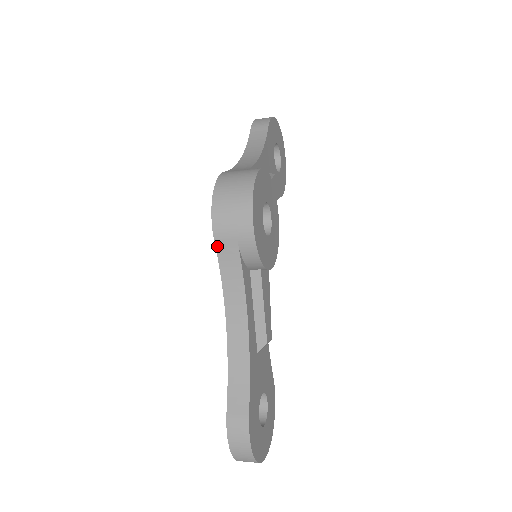
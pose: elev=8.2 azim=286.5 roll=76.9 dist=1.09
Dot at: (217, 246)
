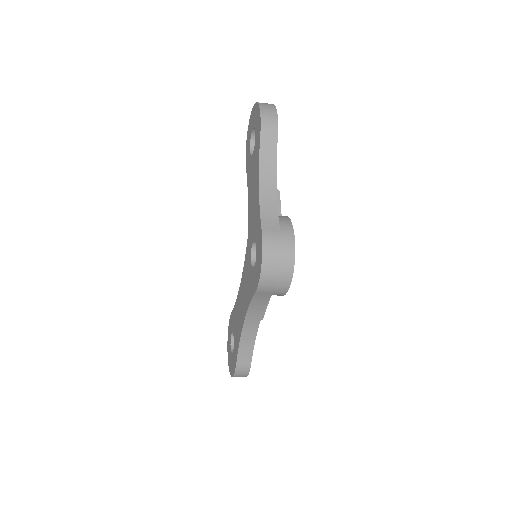
Dot at: (256, 294)
